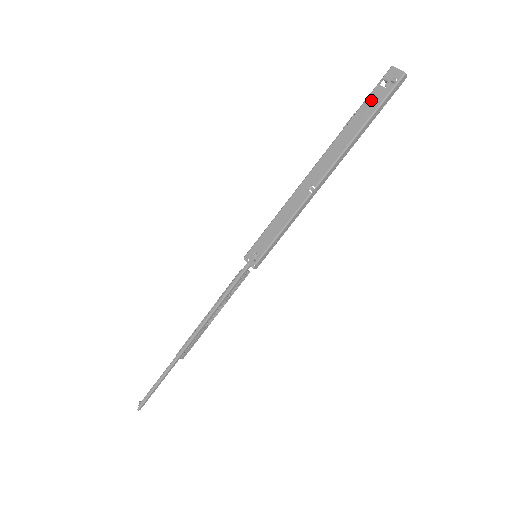
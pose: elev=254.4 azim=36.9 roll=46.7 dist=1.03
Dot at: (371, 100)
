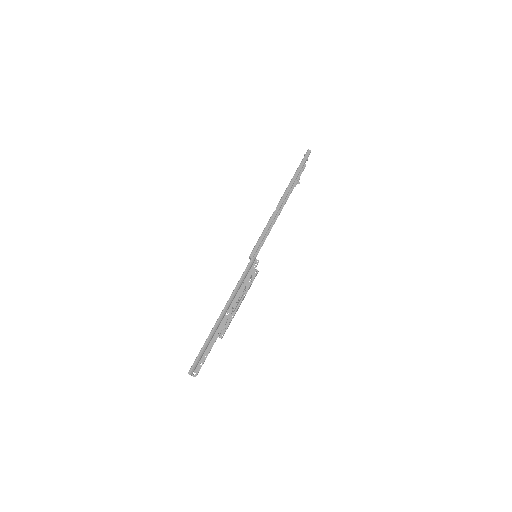
Dot at: occluded
